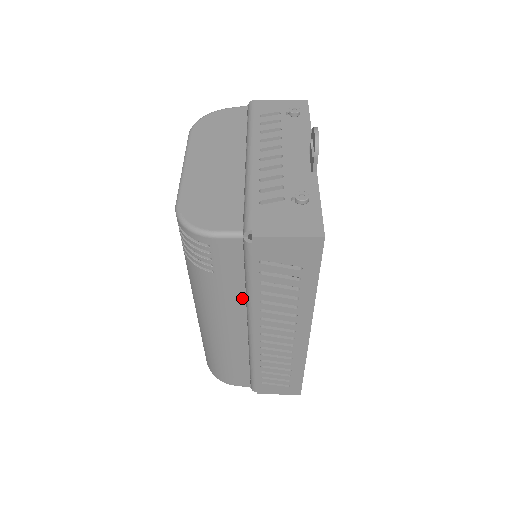
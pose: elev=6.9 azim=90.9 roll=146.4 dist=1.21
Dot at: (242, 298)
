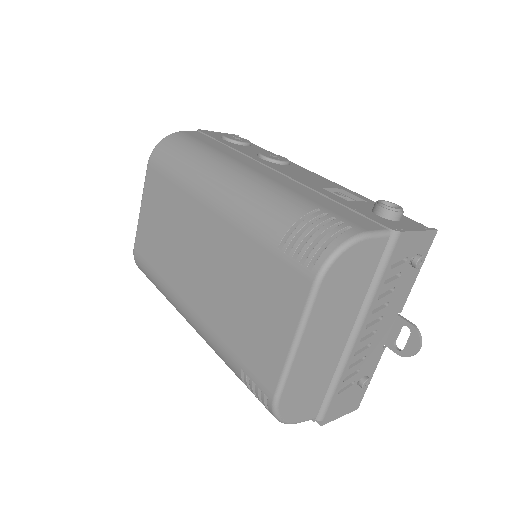
Dot at: occluded
